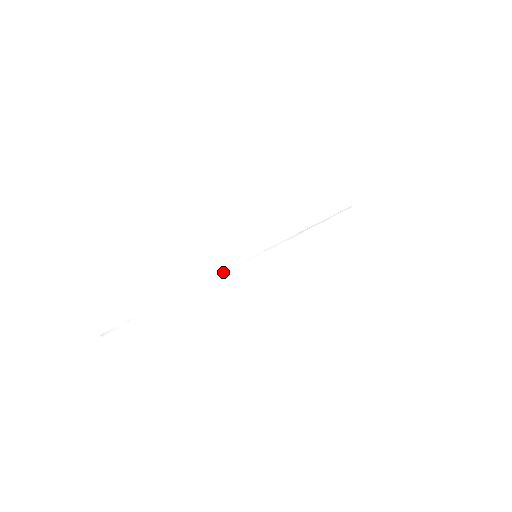
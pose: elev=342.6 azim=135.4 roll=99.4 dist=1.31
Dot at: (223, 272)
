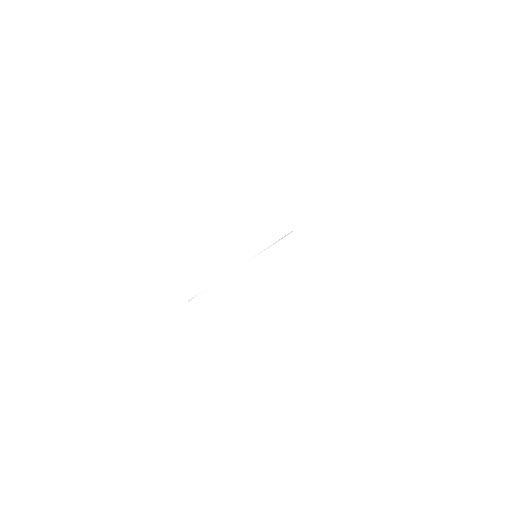
Dot at: (242, 264)
